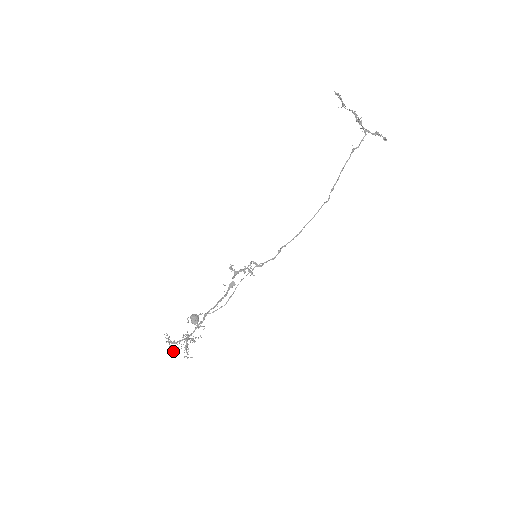
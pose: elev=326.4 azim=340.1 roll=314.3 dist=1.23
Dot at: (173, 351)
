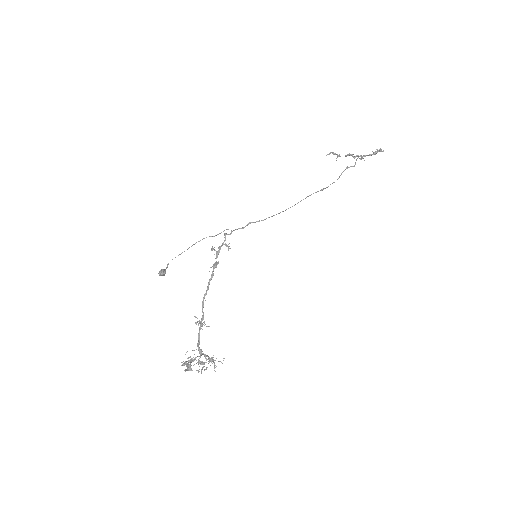
Dot at: (186, 364)
